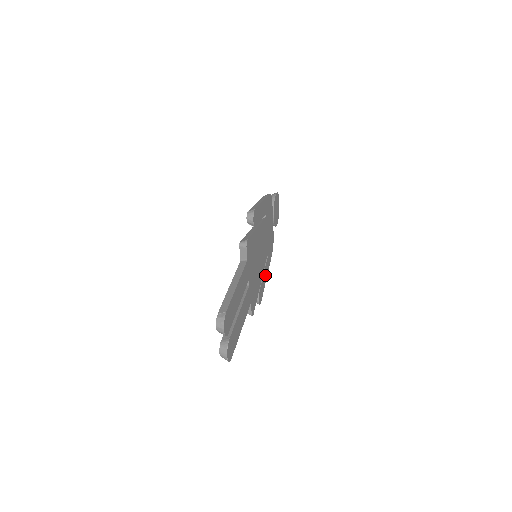
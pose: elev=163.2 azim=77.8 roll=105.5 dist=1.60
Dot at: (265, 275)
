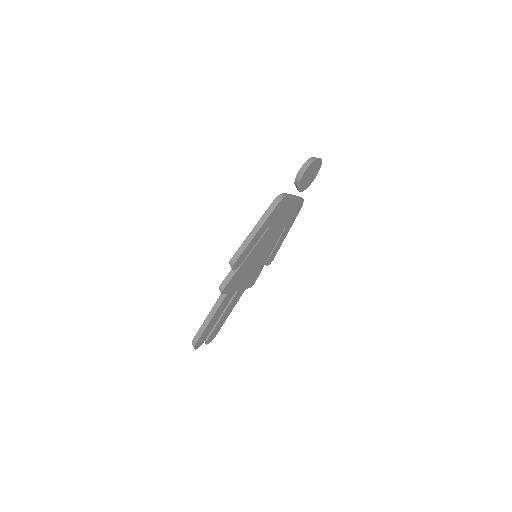
Dot at: (281, 240)
